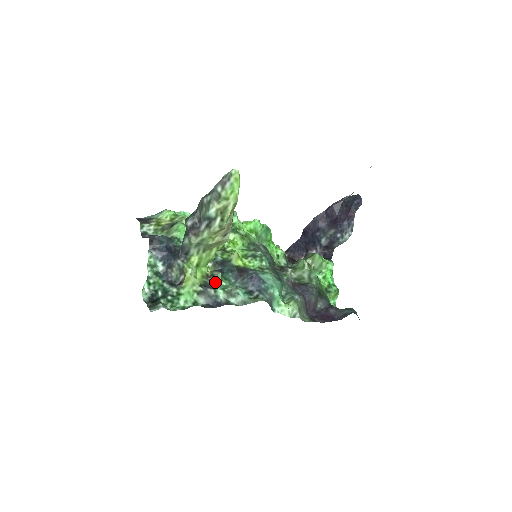
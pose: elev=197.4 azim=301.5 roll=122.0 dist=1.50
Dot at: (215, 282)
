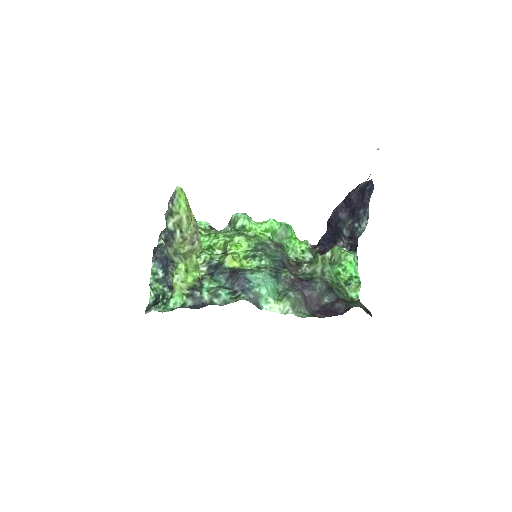
Dot at: (204, 285)
